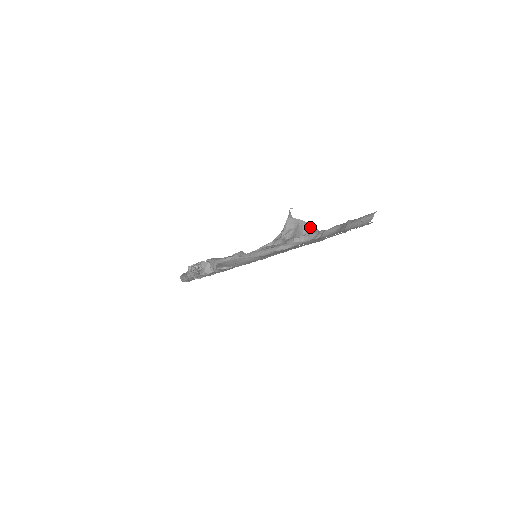
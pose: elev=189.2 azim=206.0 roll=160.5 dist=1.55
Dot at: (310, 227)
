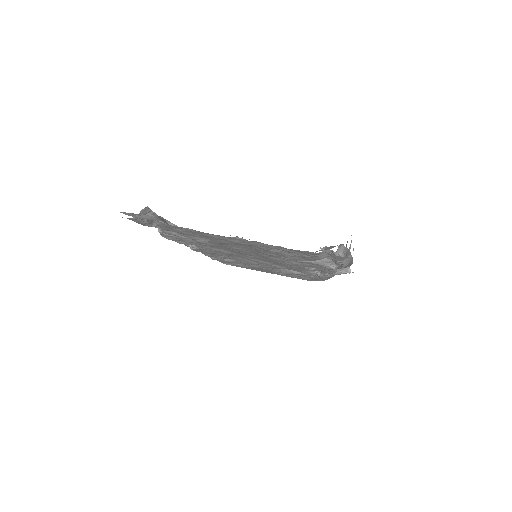
Dot at: (351, 261)
